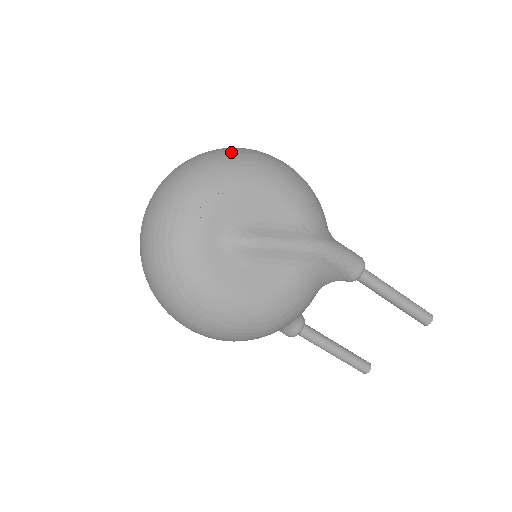
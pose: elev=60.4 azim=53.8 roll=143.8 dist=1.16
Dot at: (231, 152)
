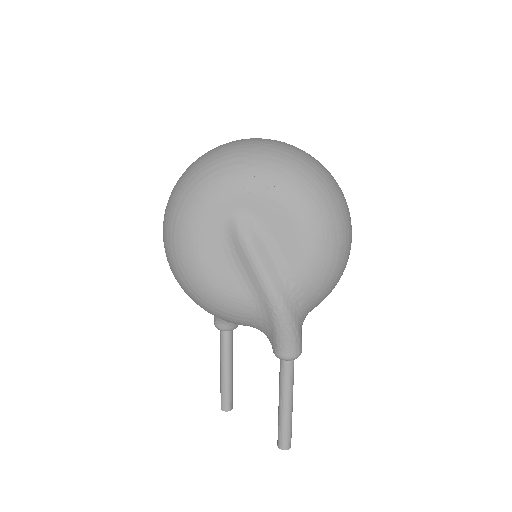
Dot at: (323, 182)
